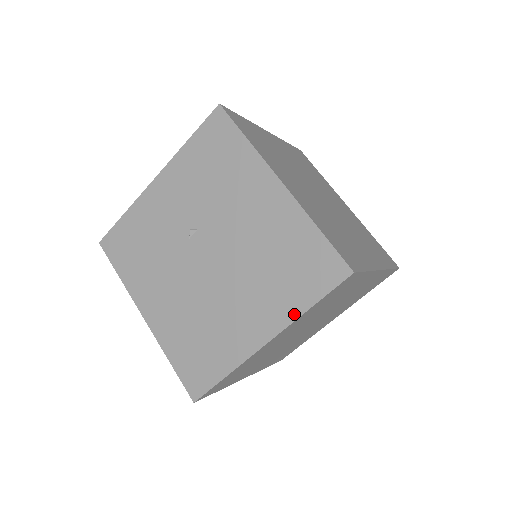
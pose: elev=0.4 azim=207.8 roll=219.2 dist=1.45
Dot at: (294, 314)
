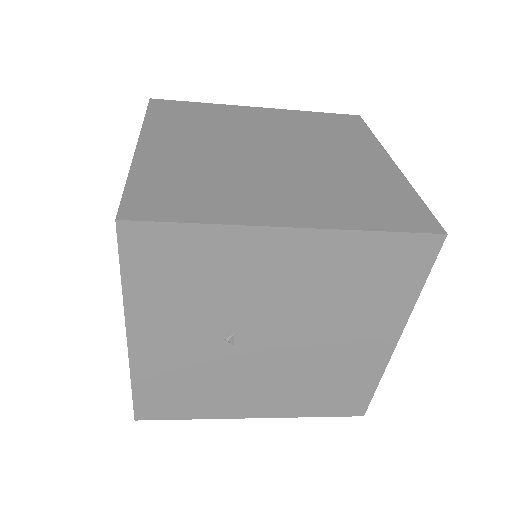
Dot at: (408, 306)
